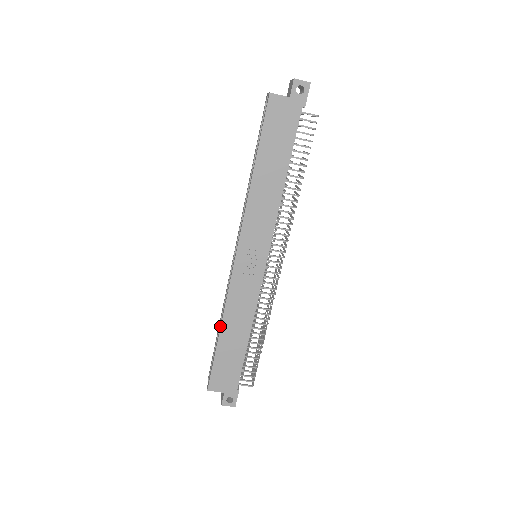
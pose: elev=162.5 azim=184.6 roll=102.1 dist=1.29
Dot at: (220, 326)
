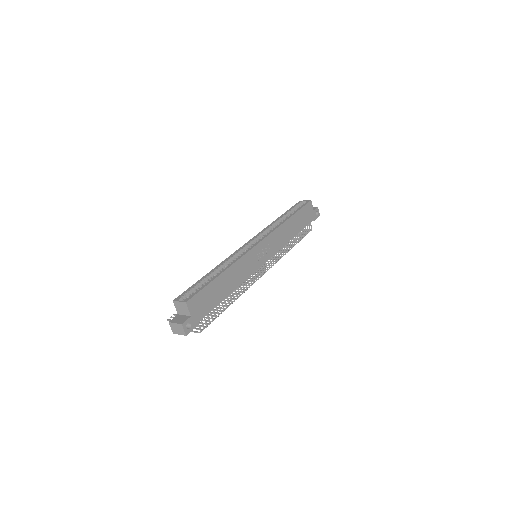
Dot at: (225, 269)
